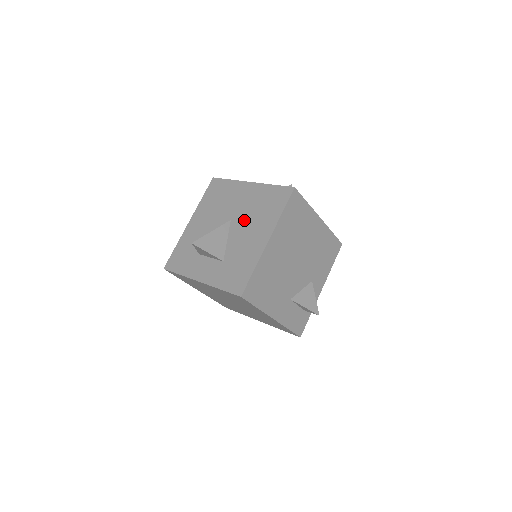
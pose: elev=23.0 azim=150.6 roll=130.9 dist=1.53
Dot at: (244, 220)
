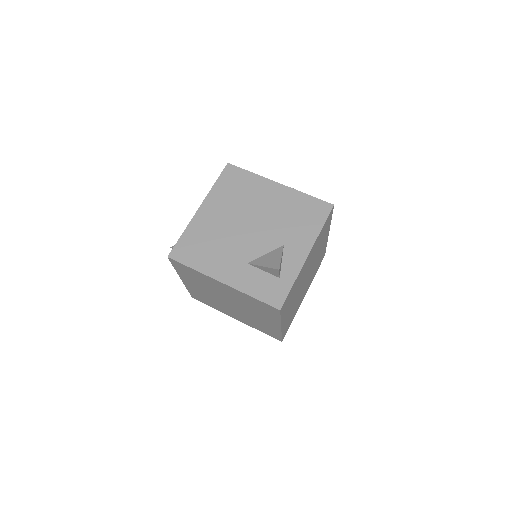
Dot at: occluded
